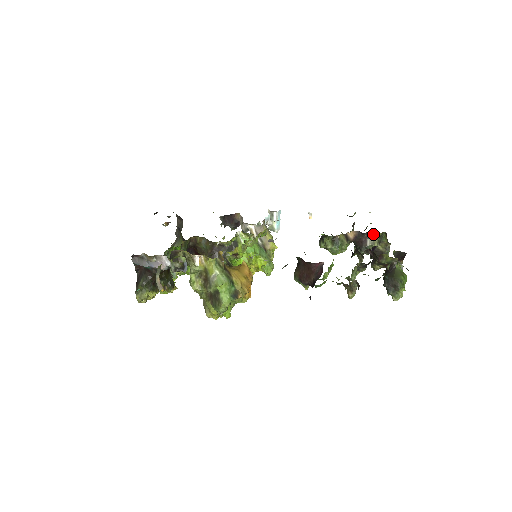
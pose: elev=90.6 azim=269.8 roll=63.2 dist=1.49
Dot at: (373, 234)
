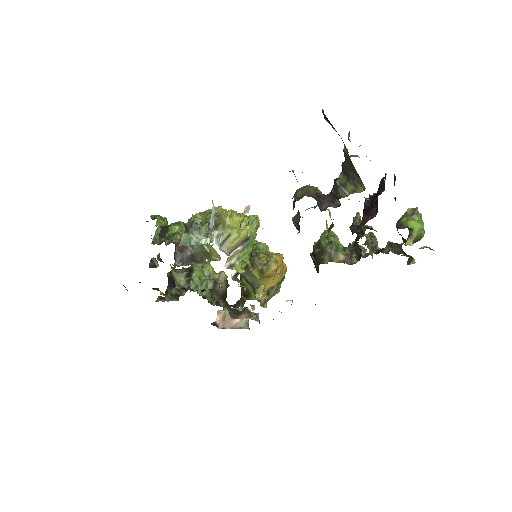
Dot at: occluded
